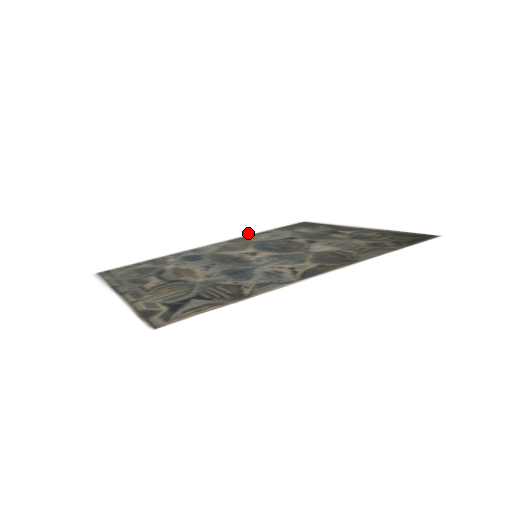
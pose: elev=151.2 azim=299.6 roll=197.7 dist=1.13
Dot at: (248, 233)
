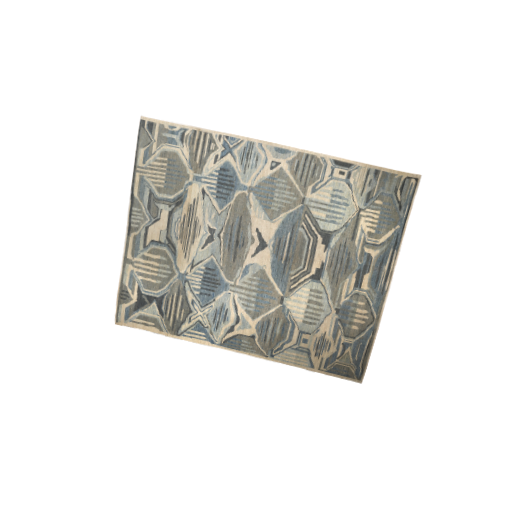
Dot at: (339, 147)
